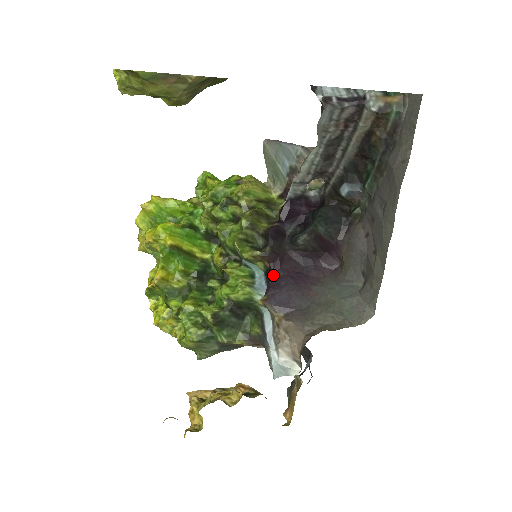
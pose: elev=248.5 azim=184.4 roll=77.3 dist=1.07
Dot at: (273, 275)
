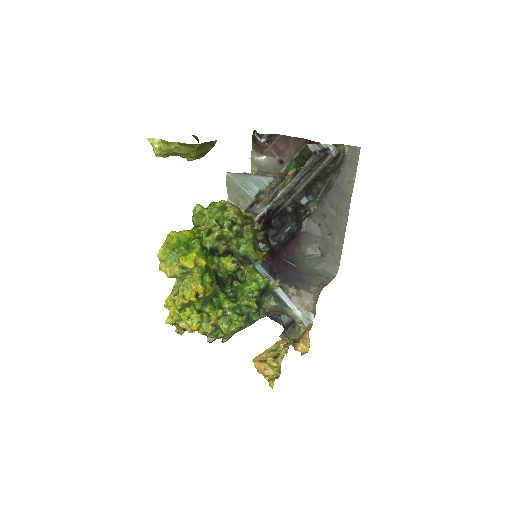
Dot at: (273, 265)
